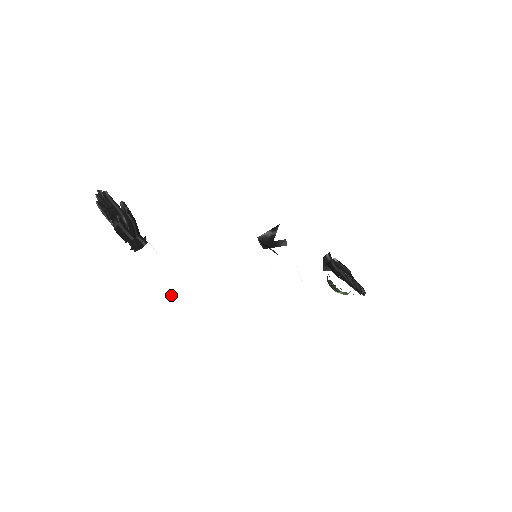
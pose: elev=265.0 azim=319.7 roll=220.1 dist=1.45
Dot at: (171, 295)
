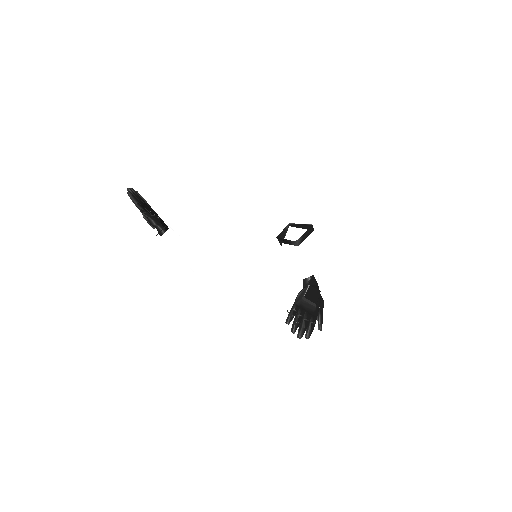
Dot at: (186, 273)
